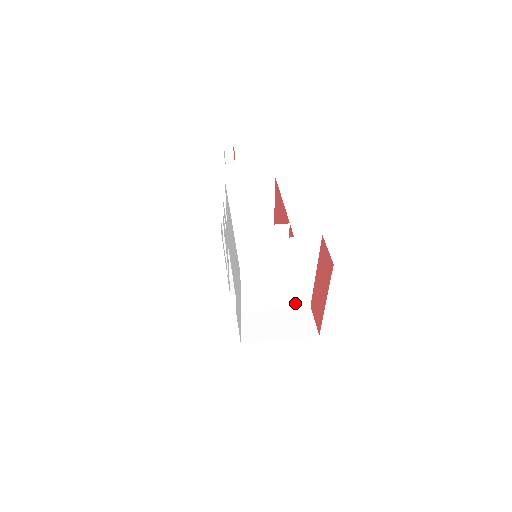
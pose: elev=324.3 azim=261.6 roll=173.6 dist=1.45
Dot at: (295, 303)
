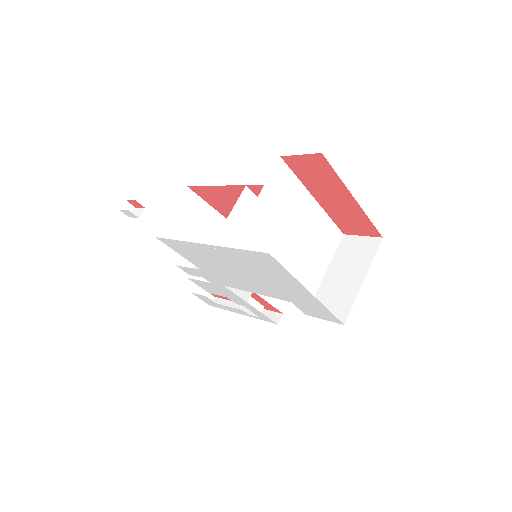
Dot at: (331, 246)
